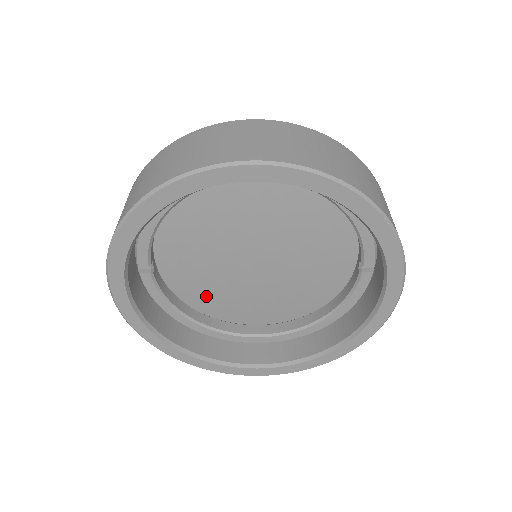
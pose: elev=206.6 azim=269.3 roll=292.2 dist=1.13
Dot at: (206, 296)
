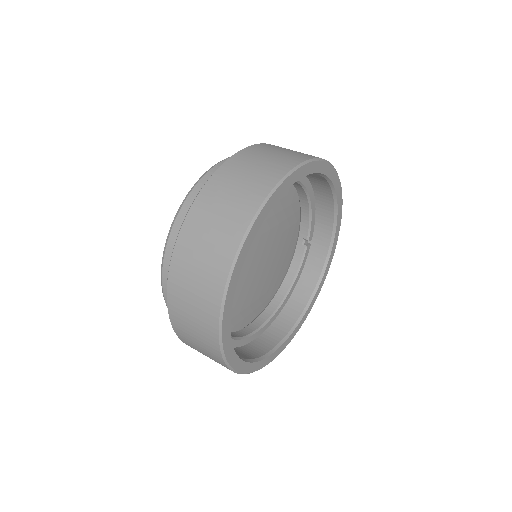
Dot at: occluded
